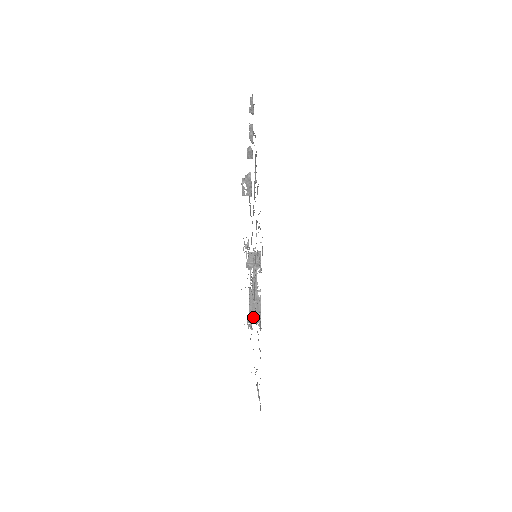
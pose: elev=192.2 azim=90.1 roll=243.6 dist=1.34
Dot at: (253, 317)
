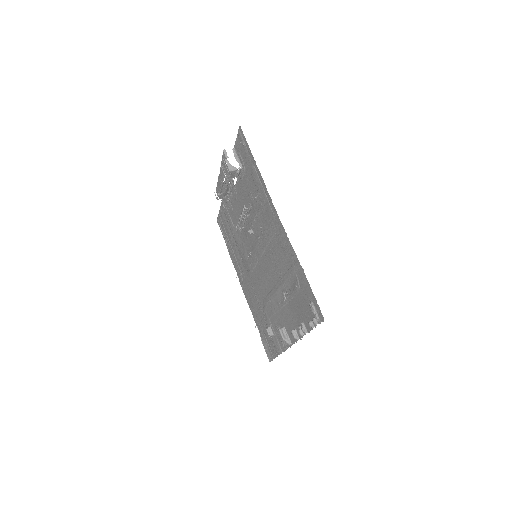
Dot at: (223, 197)
